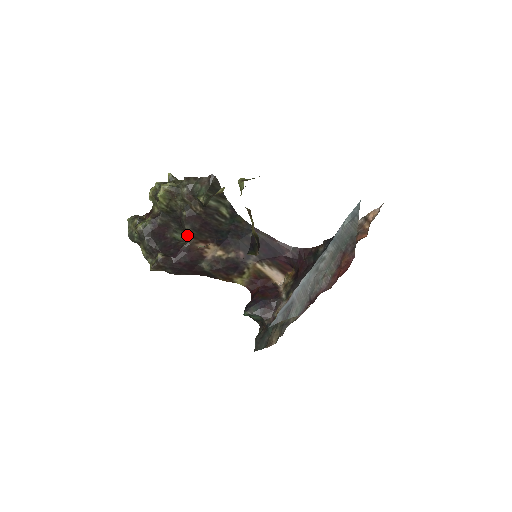
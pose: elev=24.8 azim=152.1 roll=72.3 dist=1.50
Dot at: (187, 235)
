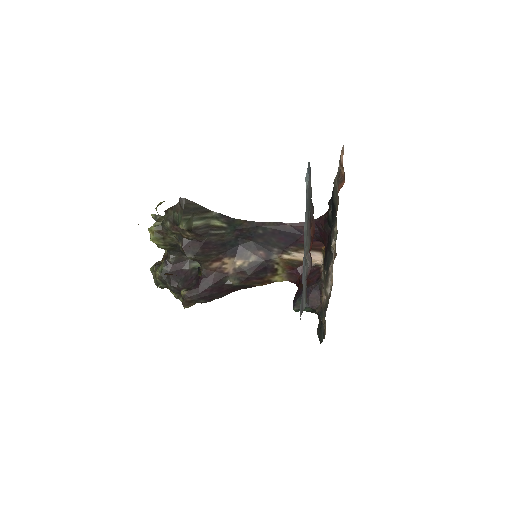
Dot at: (198, 262)
